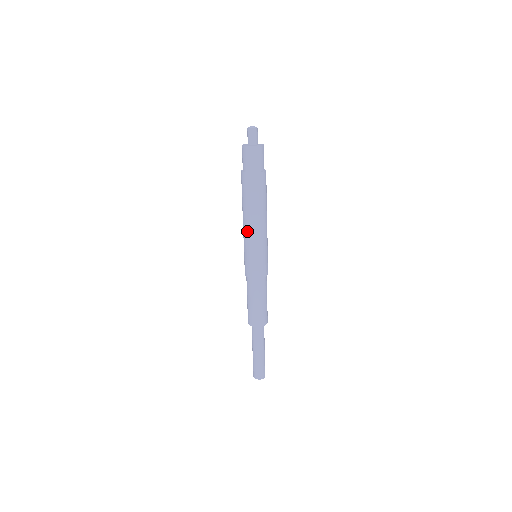
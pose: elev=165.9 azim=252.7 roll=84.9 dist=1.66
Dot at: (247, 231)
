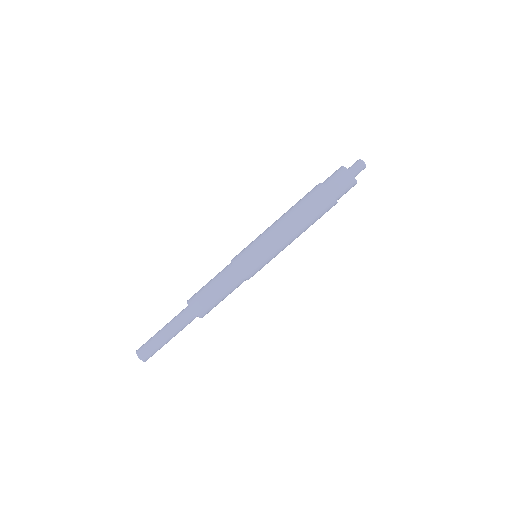
Dot at: (271, 225)
